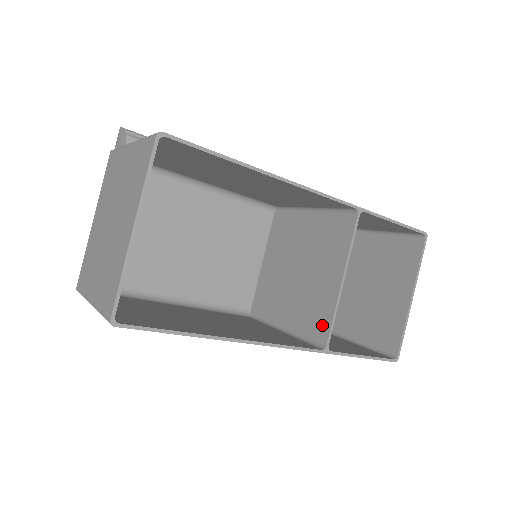
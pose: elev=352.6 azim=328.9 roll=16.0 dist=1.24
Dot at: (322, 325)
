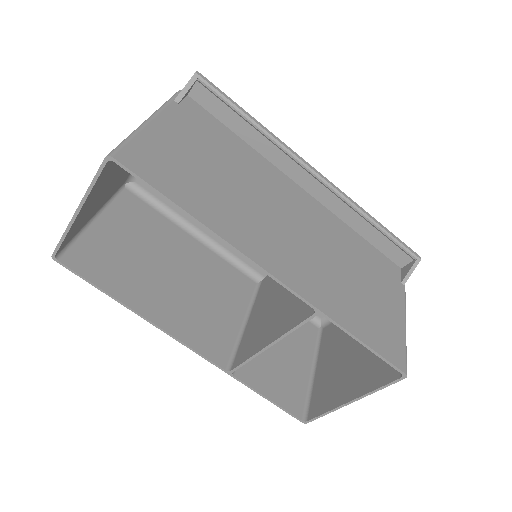
Dot at: (243, 355)
